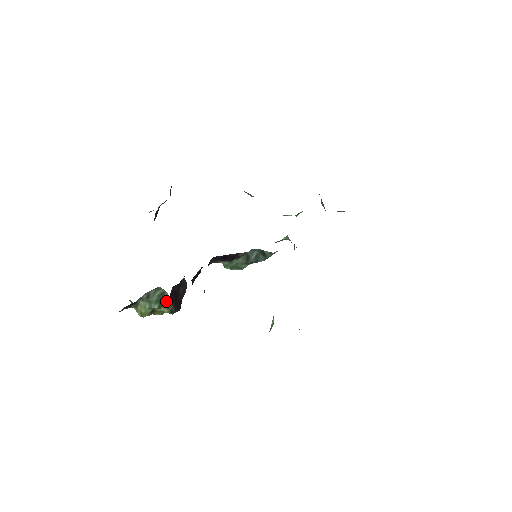
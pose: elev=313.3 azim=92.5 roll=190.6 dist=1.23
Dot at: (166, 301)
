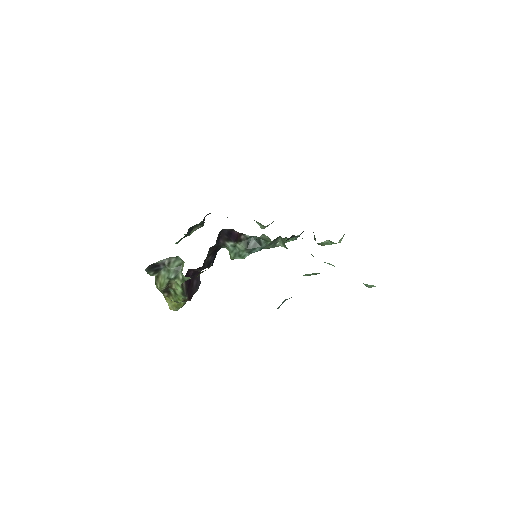
Dot at: (181, 271)
